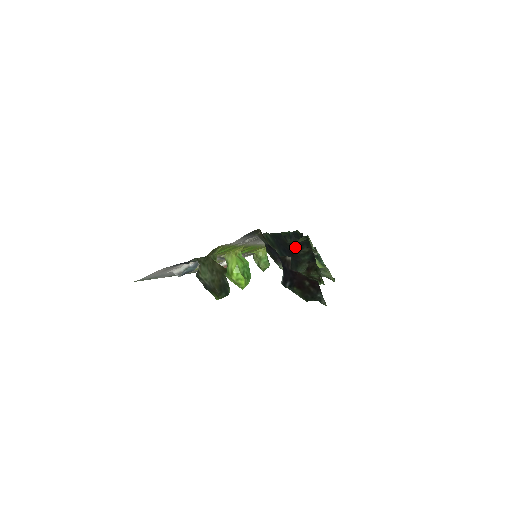
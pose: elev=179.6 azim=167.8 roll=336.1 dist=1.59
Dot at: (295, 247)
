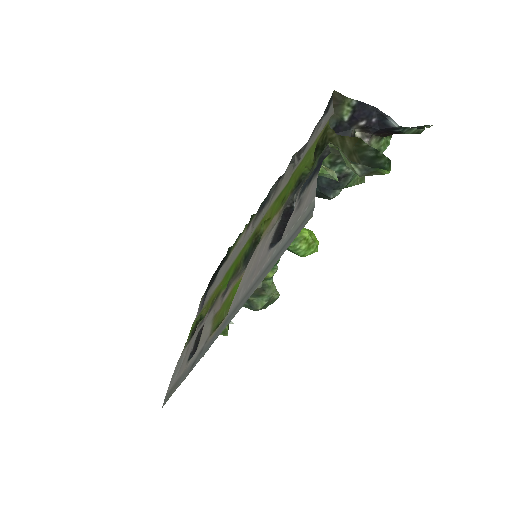
Dot at: occluded
